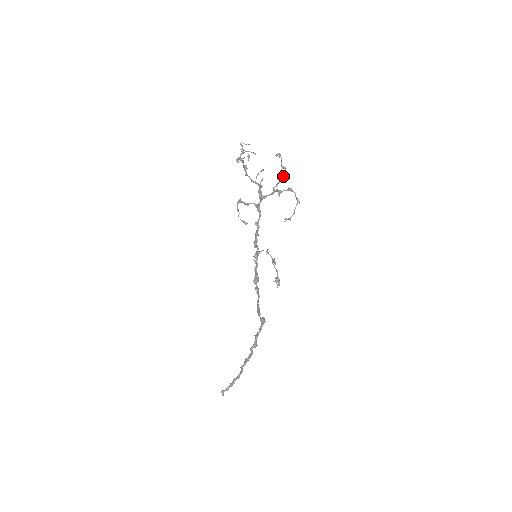
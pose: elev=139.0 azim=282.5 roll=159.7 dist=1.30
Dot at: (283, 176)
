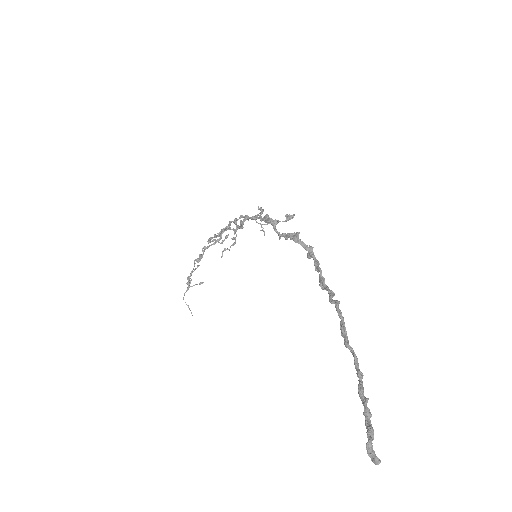
Dot at: (236, 226)
